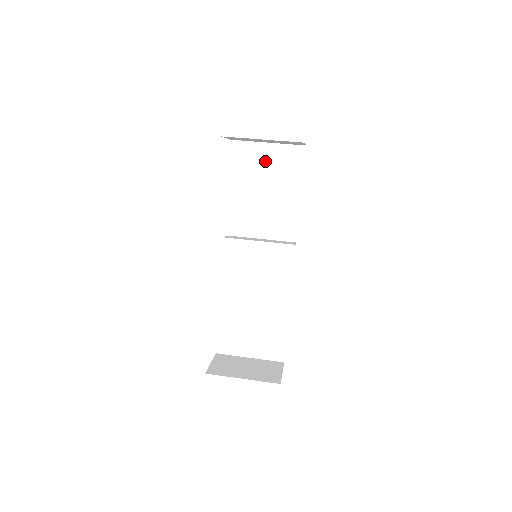
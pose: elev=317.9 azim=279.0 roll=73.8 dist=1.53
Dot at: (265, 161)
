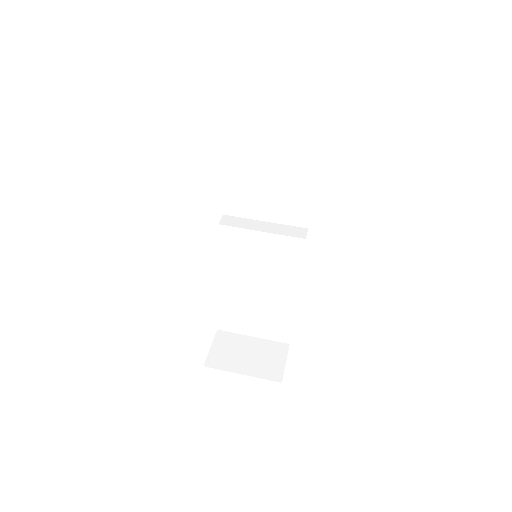
Dot at: (268, 136)
